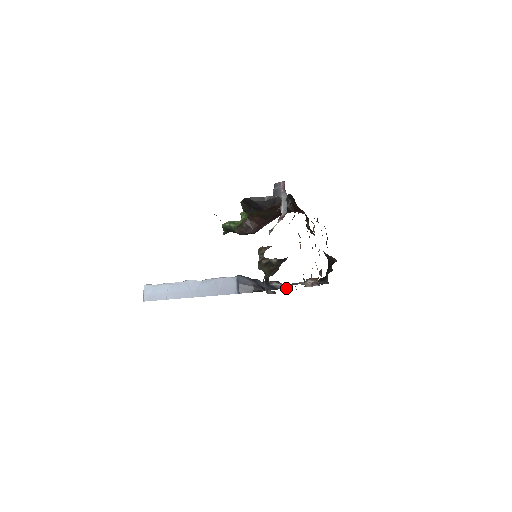
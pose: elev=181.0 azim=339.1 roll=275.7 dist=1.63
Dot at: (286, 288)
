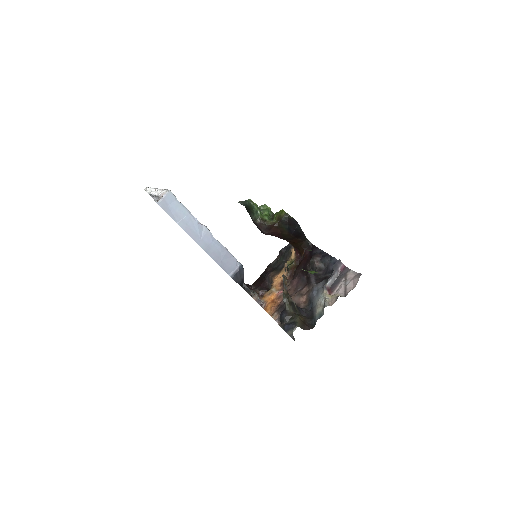
Dot at: occluded
